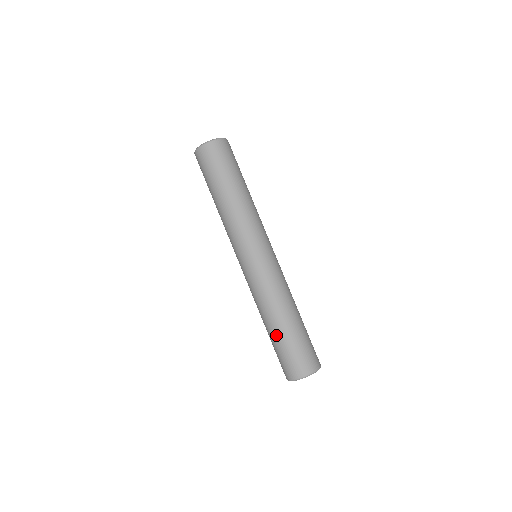
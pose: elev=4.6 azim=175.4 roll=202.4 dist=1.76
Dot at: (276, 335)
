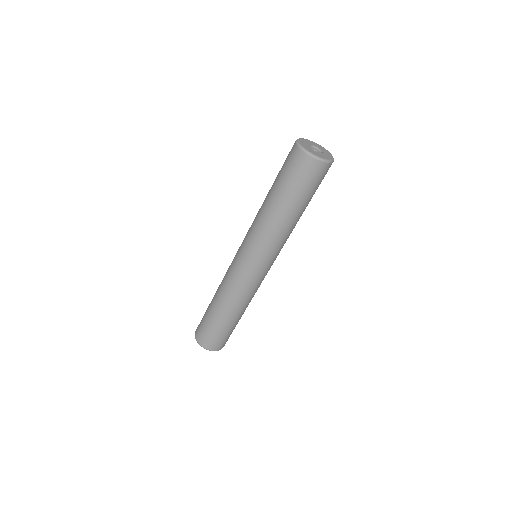
Dot at: (215, 317)
